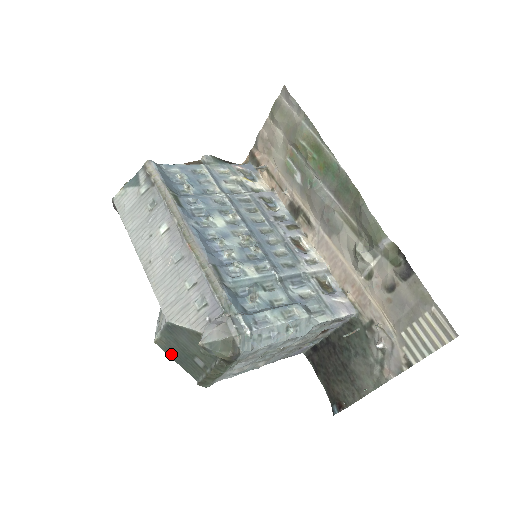
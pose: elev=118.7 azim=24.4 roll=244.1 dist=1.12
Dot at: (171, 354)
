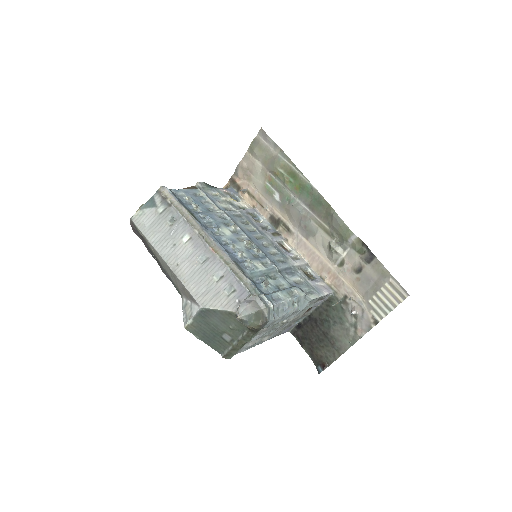
Dot at: (200, 336)
